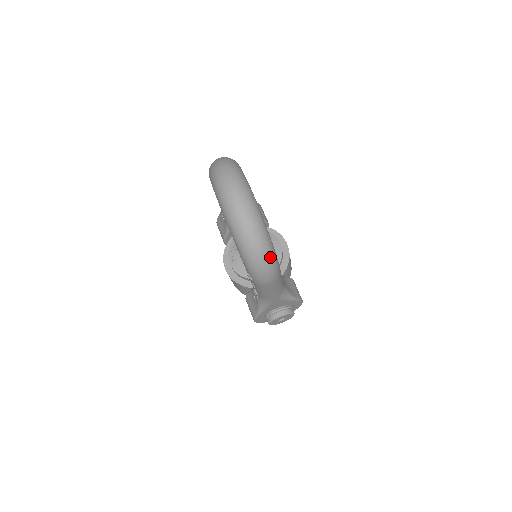
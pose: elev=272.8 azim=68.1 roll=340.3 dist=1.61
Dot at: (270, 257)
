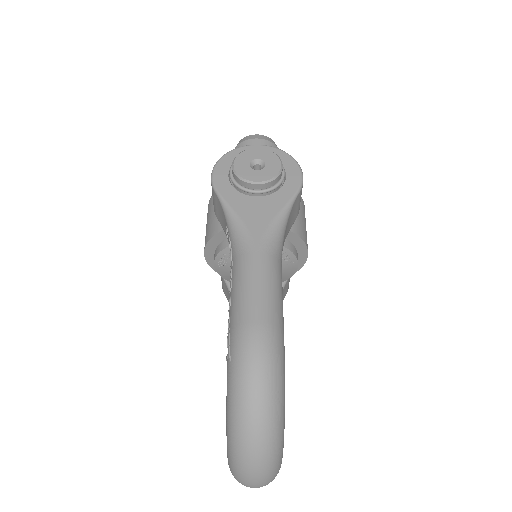
Dot at: occluded
